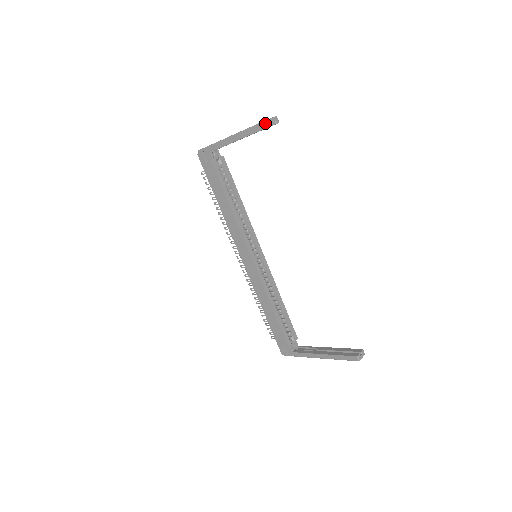
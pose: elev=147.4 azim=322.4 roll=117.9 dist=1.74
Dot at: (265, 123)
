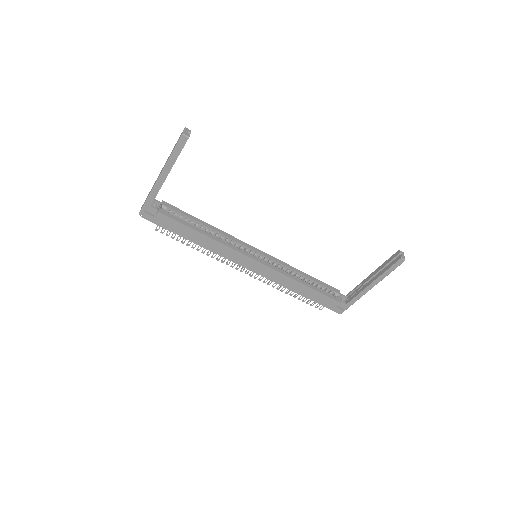
Dot at: (182, 140)
